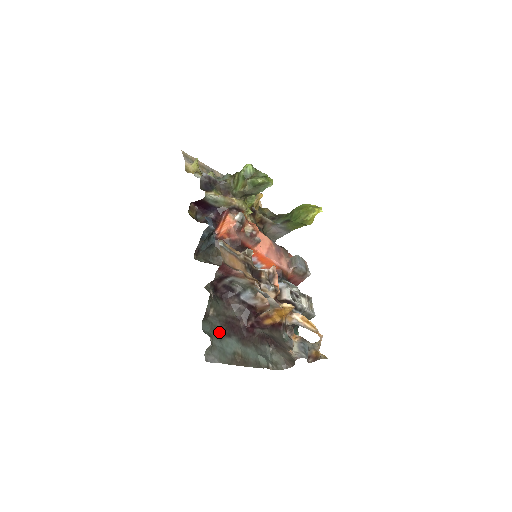
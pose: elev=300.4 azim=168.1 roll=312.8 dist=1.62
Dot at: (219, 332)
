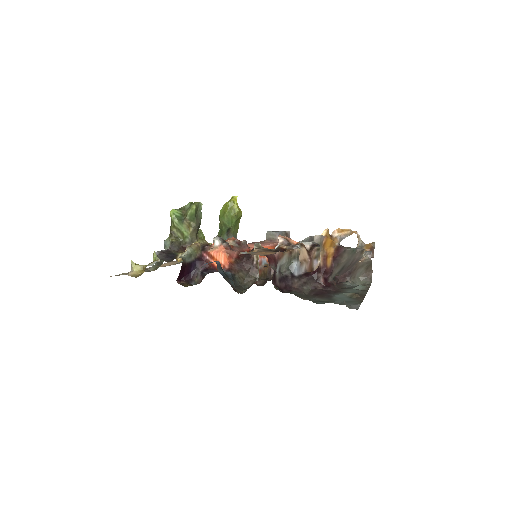
Dot at: (325, 300)
